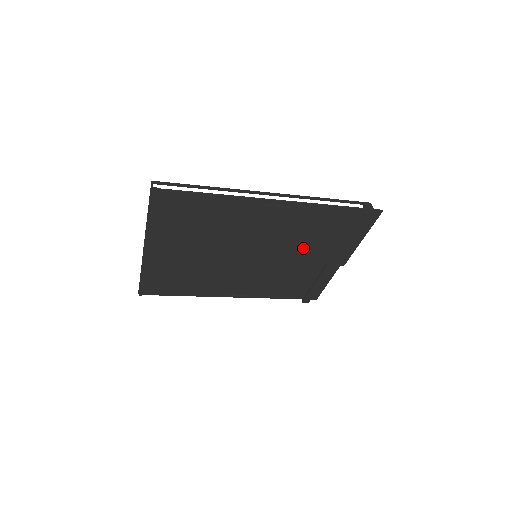
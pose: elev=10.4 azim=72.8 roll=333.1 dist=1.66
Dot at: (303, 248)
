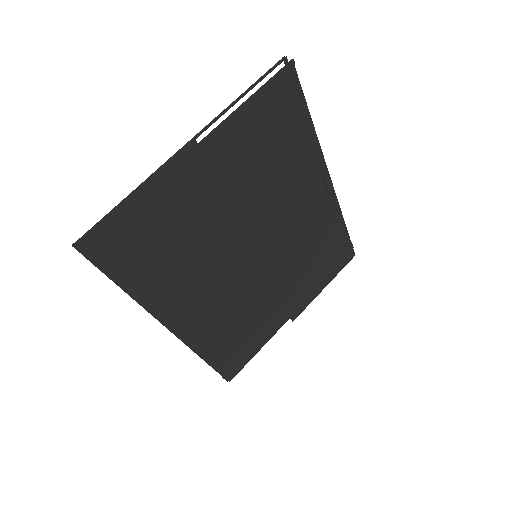
Dot at: (294, 269)
